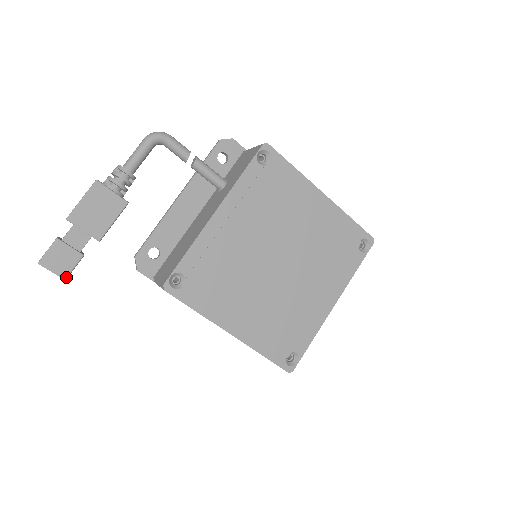
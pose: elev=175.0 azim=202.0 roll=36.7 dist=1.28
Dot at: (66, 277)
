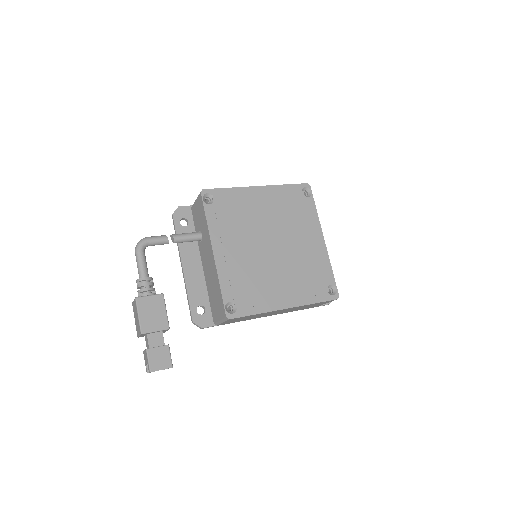
Dot at: (171, 365)
